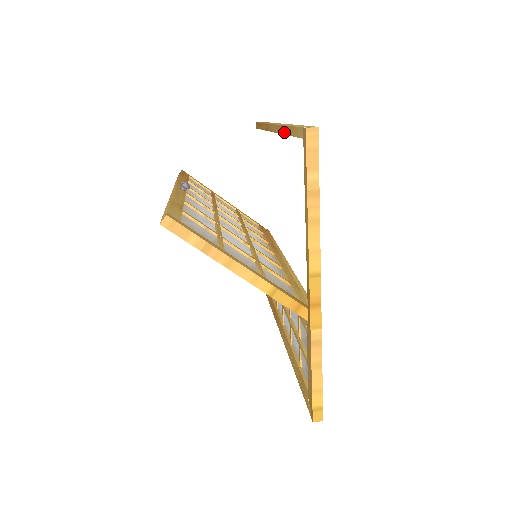
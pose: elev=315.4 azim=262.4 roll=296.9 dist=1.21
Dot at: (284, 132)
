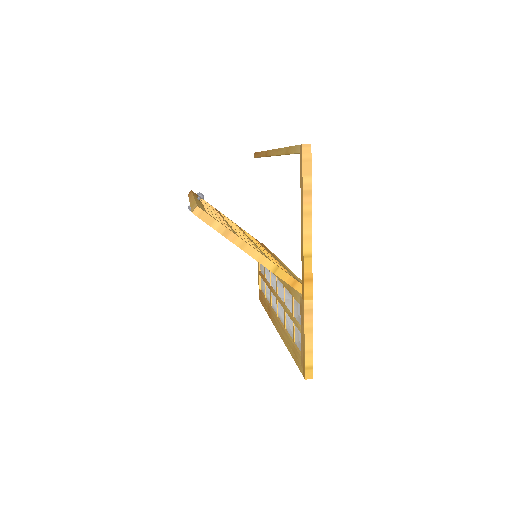
Dot at: (283, 153)
